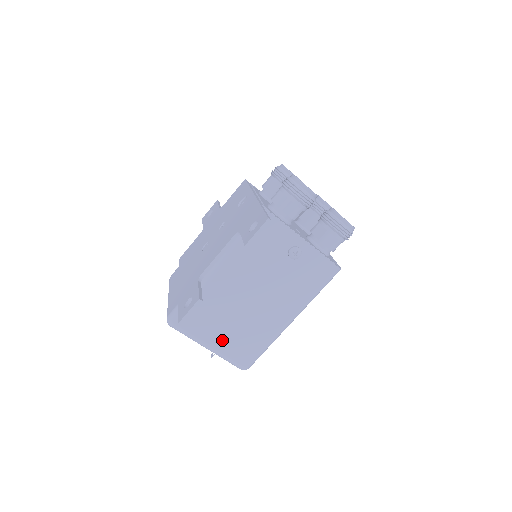
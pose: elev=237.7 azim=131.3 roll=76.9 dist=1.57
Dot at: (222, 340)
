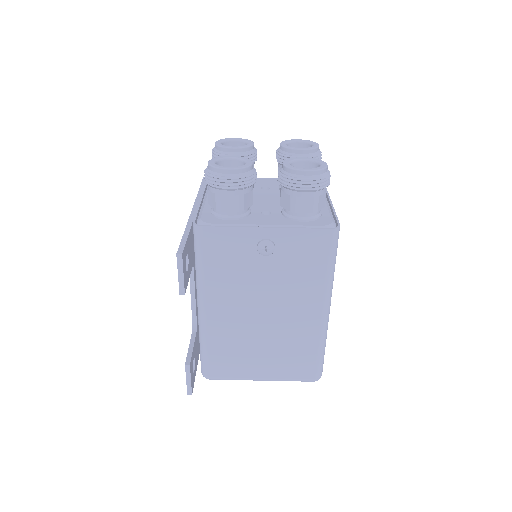
Dot at: (267, 368)
